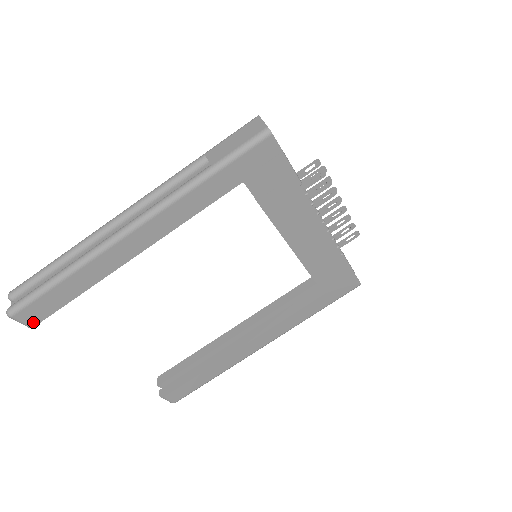
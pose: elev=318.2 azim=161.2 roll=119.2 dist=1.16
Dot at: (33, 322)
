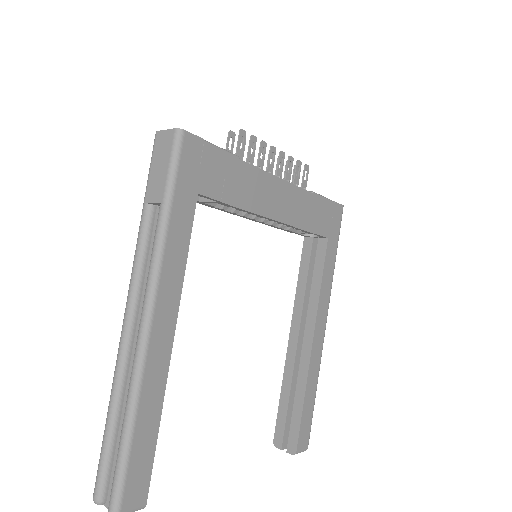
Dot at: (142, 499)
